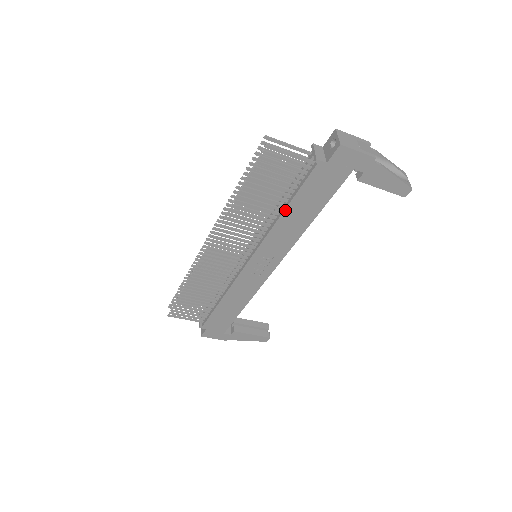
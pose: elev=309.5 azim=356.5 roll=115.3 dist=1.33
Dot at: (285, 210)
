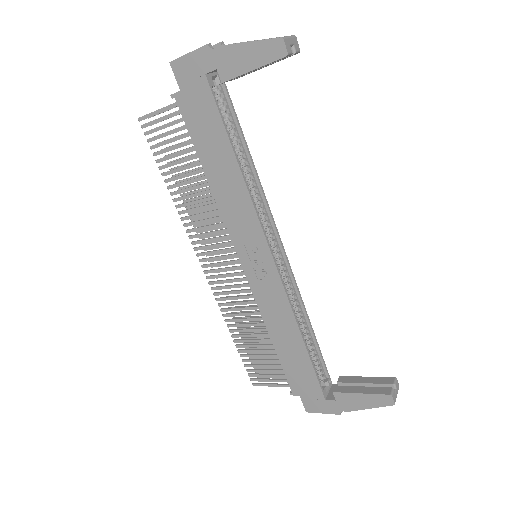
Dot at: (205, 172)
